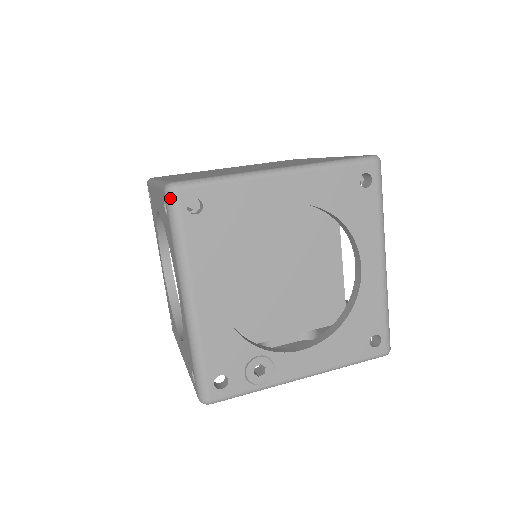
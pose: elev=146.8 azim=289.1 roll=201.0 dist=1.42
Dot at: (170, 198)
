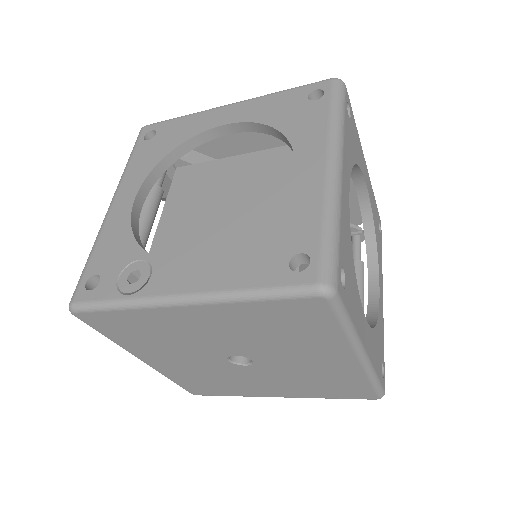
Dot at: (138, 135)
